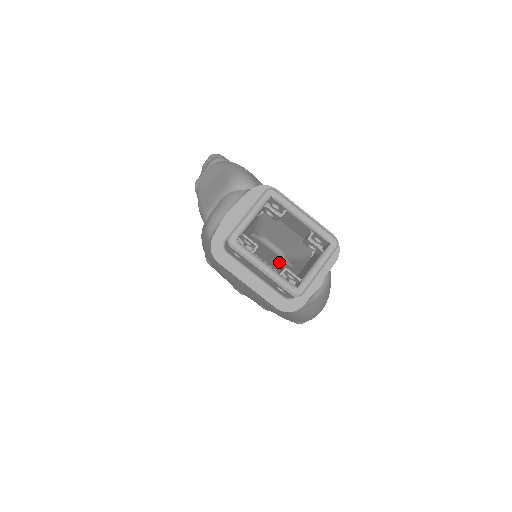
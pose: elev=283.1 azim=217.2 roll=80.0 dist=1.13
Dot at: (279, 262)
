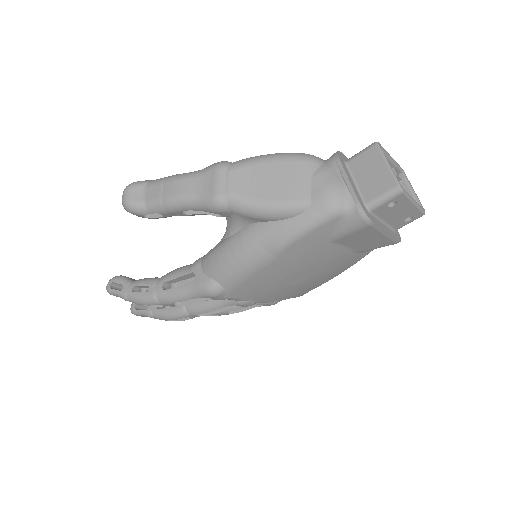
Dot at: occluded
